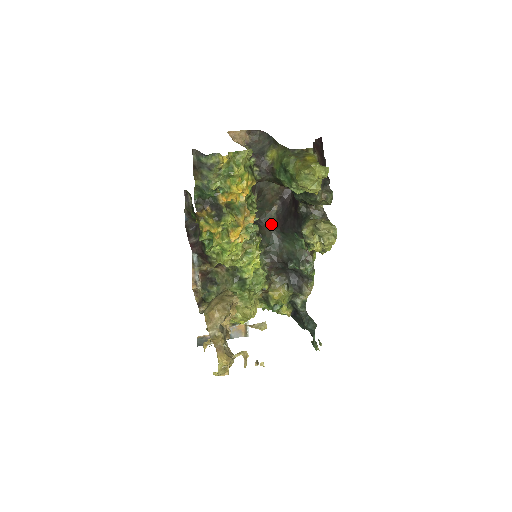
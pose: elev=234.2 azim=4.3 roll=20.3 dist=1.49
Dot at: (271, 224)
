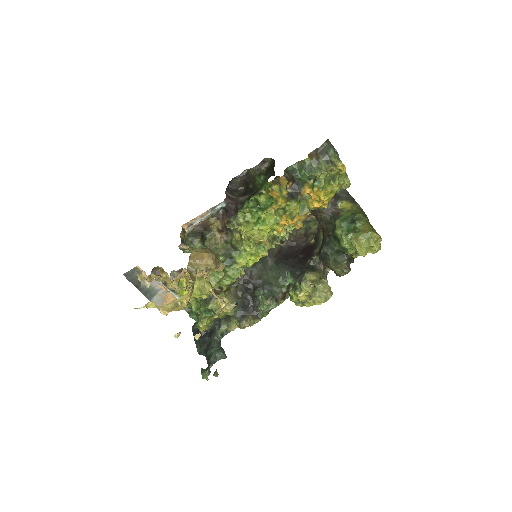
Dot at: (271, 250)
